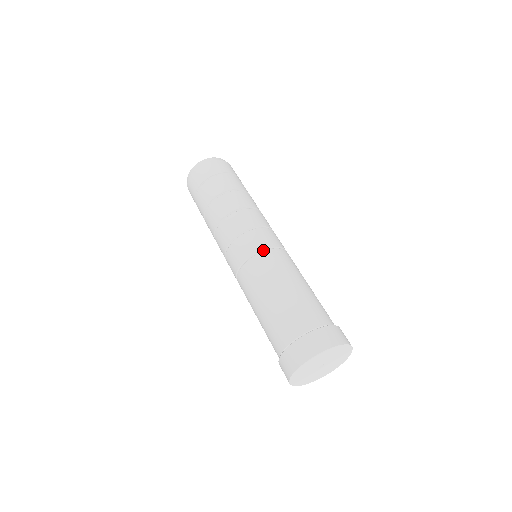
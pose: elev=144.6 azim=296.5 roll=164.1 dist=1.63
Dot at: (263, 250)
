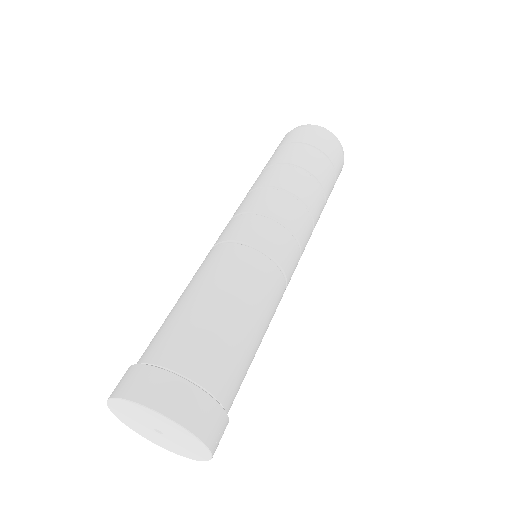
Dot at: (242, 243)
